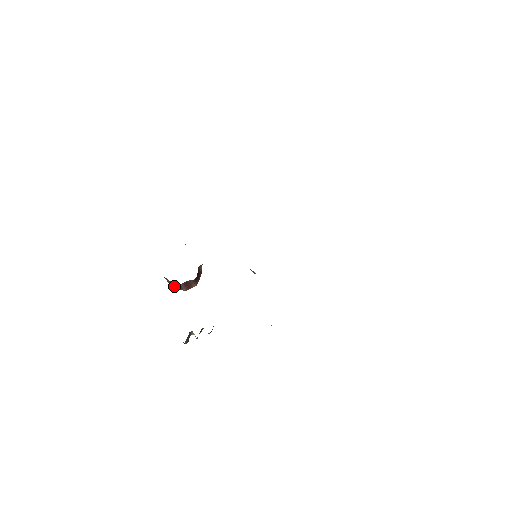
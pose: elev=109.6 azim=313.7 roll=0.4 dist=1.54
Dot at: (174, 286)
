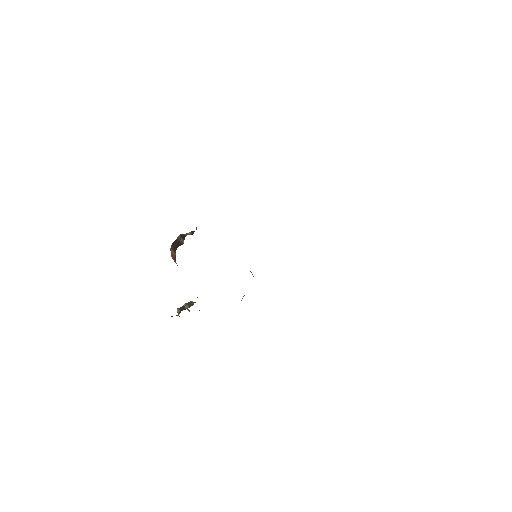
Dot at: occluded
